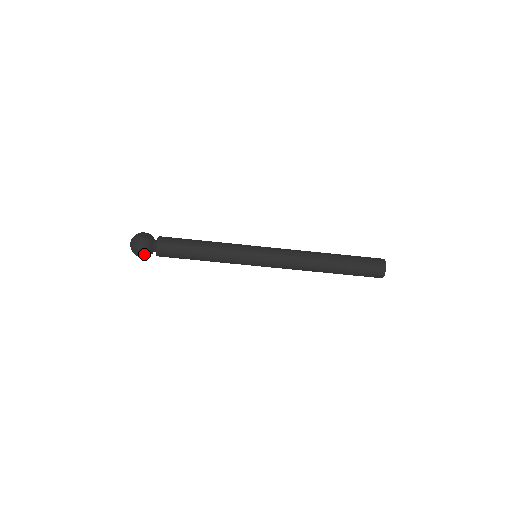
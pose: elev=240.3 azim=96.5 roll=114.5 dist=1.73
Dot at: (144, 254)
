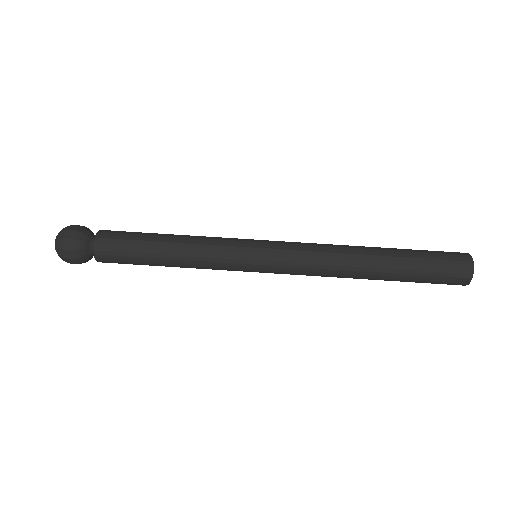
Dot at: (75, 257)
